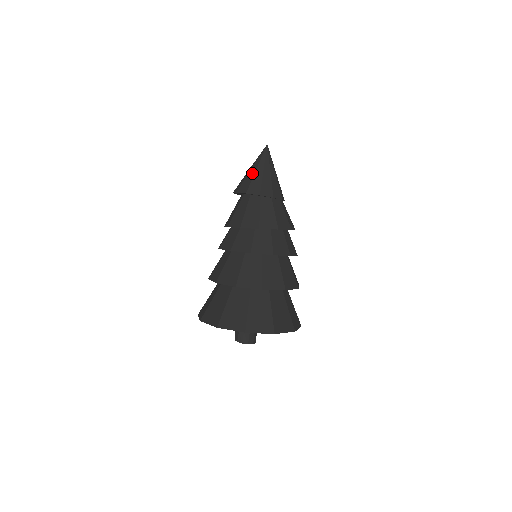
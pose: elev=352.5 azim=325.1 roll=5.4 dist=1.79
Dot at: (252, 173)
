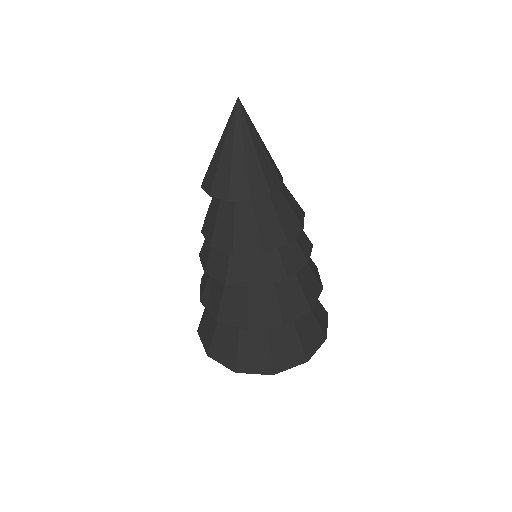
Dot at: (240, 161)
